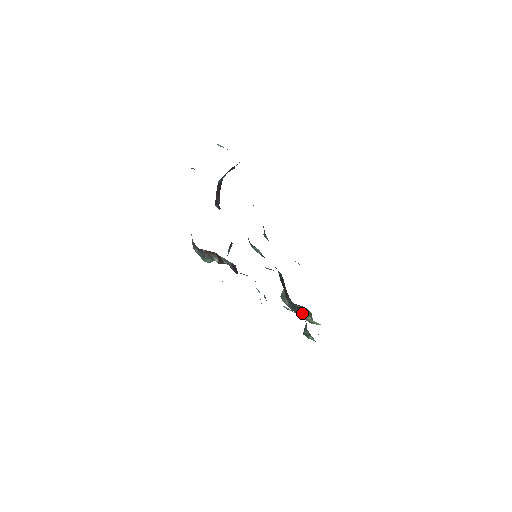
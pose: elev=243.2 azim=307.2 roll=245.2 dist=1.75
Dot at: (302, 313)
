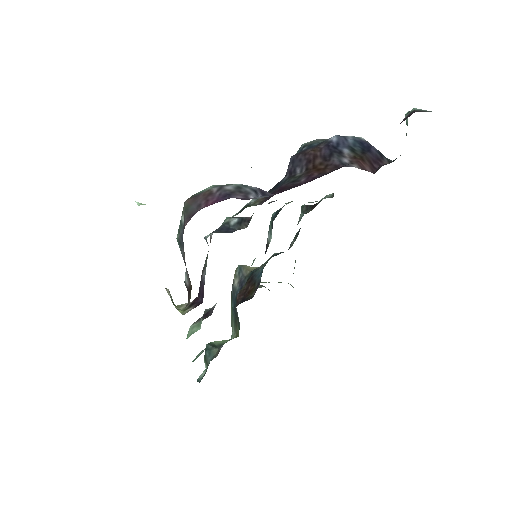
Dot at: (233, 316)
